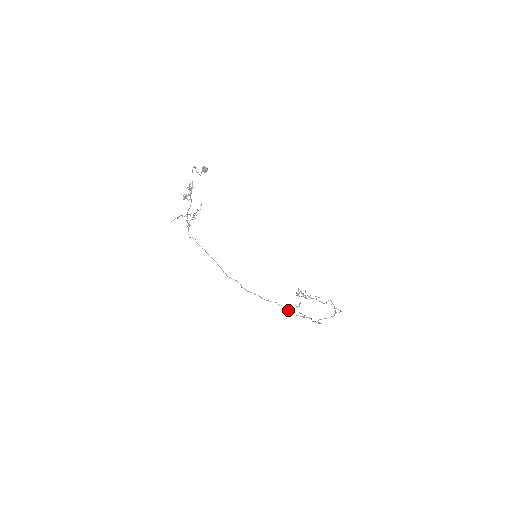
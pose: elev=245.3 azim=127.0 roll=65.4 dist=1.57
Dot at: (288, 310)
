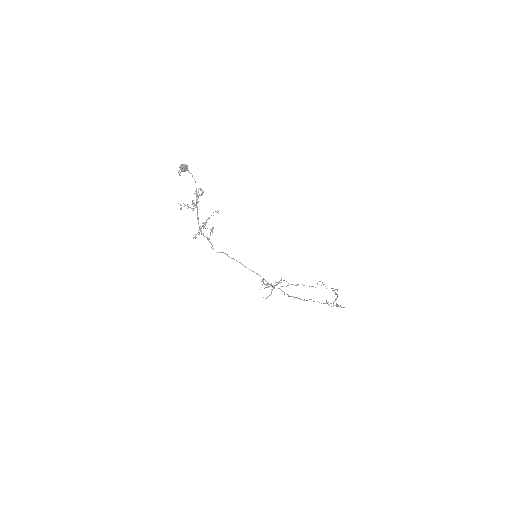
Dot at: occluded
